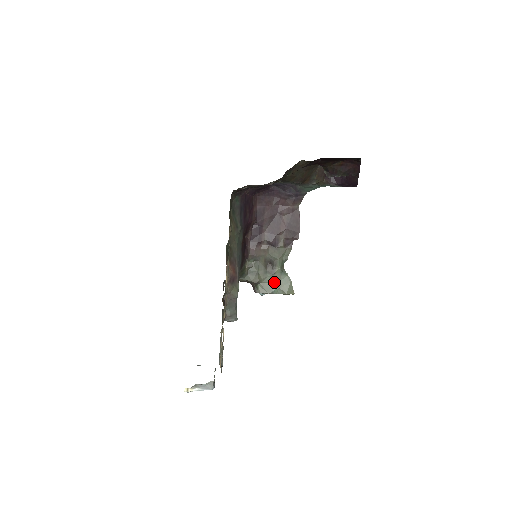
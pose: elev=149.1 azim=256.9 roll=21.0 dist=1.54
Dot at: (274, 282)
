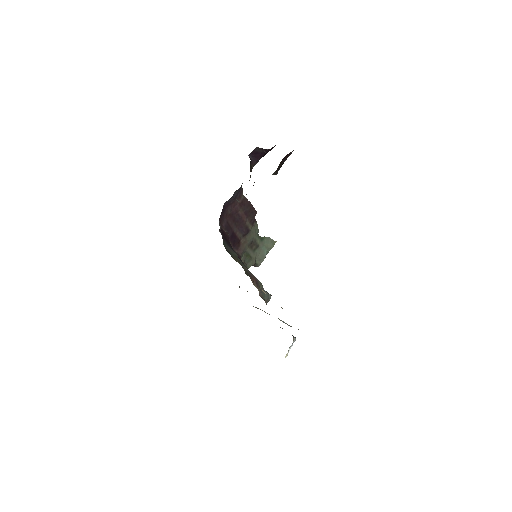
Dot at: (262, 250)
